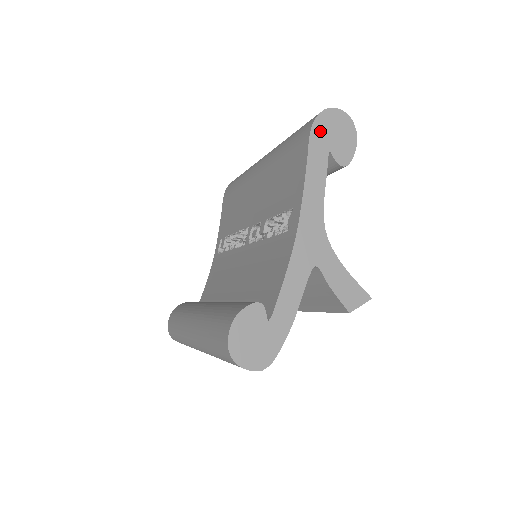
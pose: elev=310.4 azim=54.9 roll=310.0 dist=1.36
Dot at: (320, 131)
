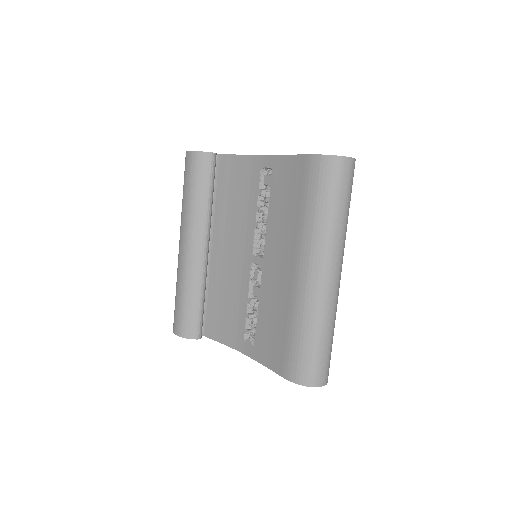
Dot at: occluded
